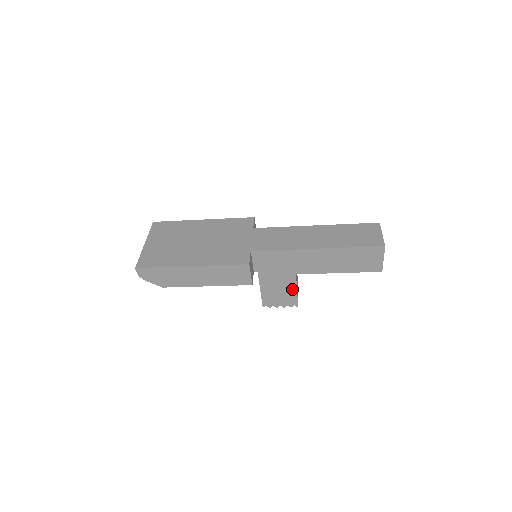
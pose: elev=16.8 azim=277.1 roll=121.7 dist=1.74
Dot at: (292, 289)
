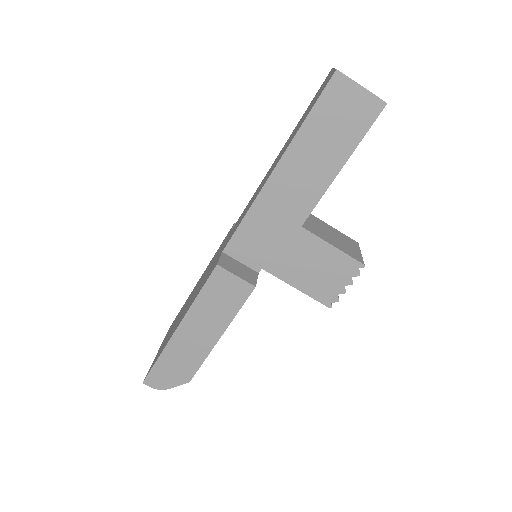
Dot at: (325, 250)
